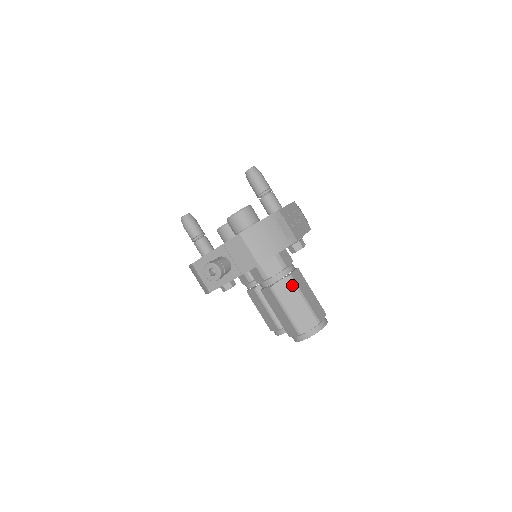
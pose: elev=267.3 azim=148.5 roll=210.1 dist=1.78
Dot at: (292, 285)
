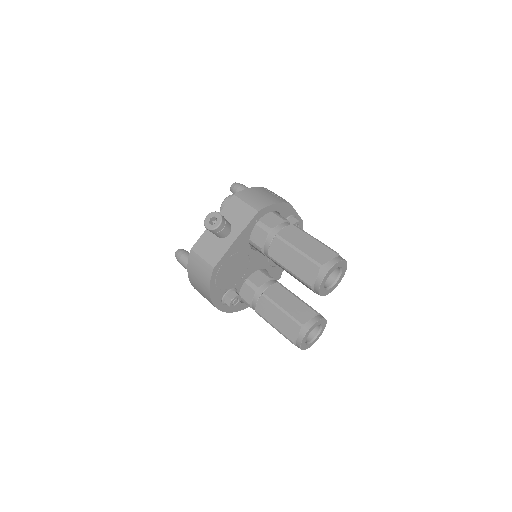
Dot at: (297, 229)
